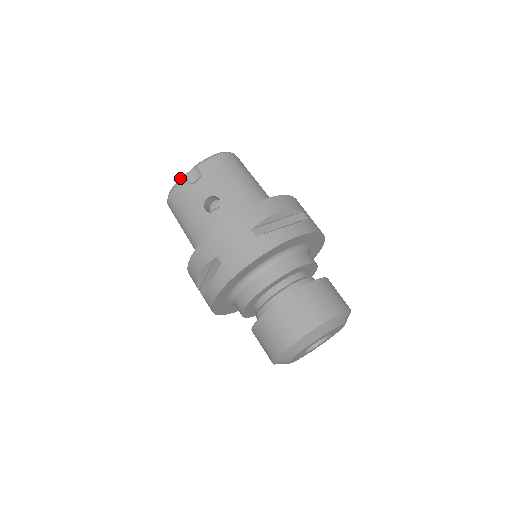
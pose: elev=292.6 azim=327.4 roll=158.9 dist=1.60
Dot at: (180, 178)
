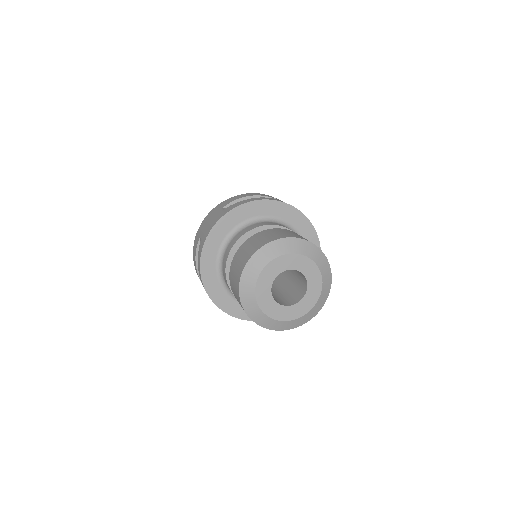
Dot at: occluded
